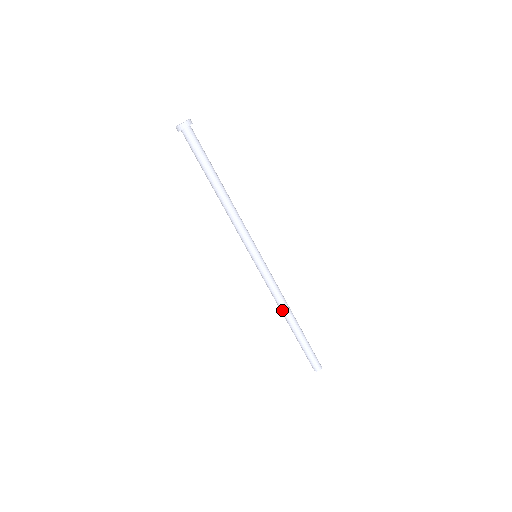
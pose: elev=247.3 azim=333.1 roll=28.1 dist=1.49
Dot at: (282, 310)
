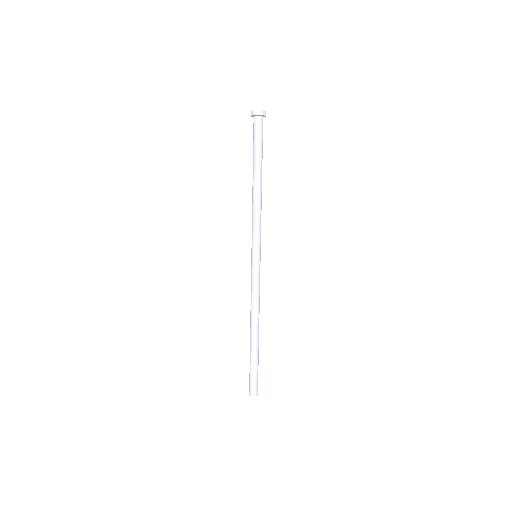
Dot at: (250, 317)
